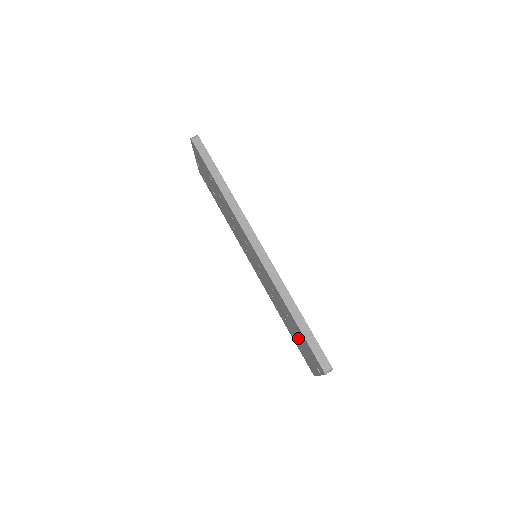
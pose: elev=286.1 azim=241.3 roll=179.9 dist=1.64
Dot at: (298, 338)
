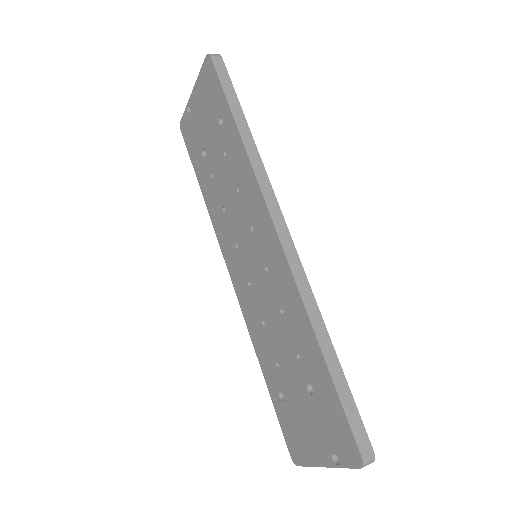
Dot at: (302, 398)
